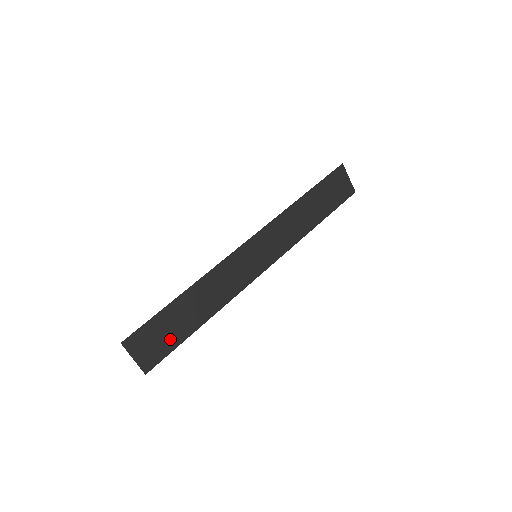
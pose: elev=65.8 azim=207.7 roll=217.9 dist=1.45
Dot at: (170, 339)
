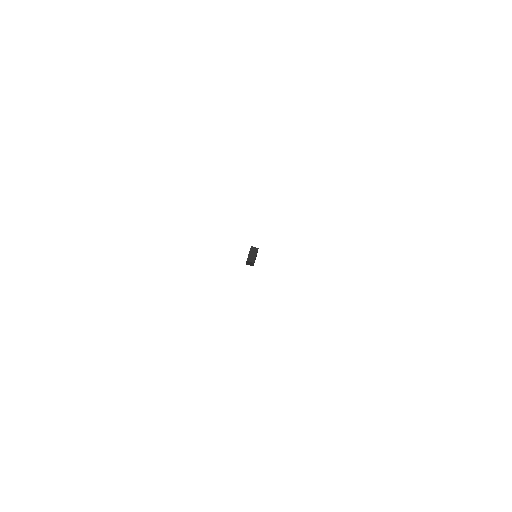
Dot at: occluded
